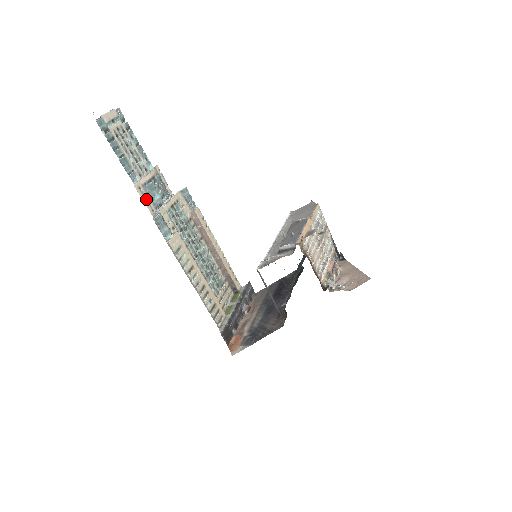
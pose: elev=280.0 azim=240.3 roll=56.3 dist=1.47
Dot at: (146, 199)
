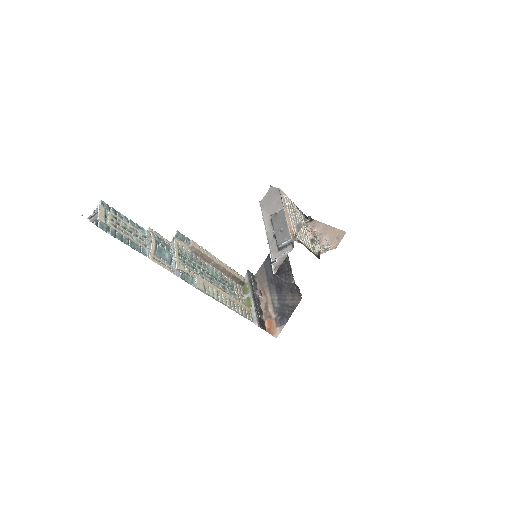
Dot at: (162, 263)
